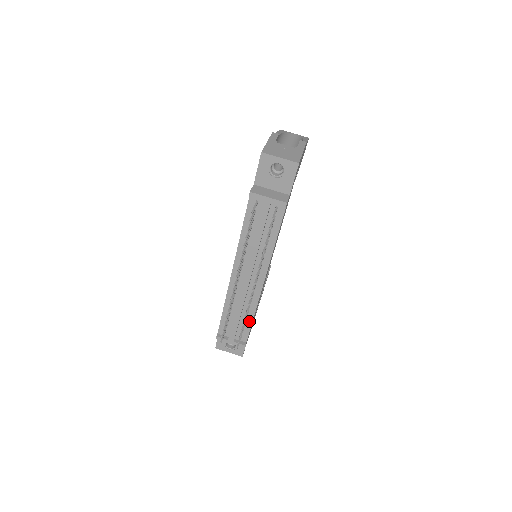
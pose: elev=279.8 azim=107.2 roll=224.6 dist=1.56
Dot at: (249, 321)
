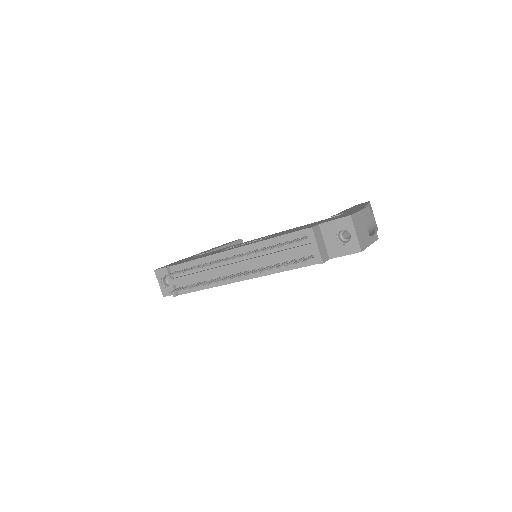
Dot at: (199, 287)
